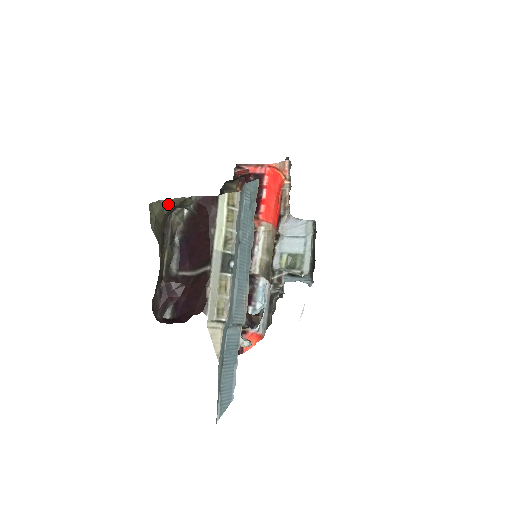
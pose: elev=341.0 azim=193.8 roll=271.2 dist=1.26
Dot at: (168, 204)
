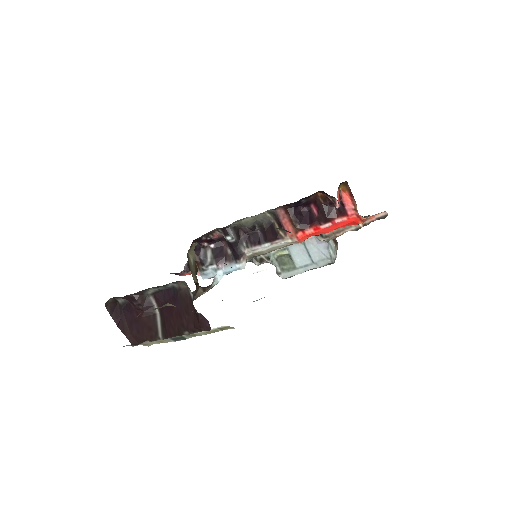
Dot at: (173, 305)
